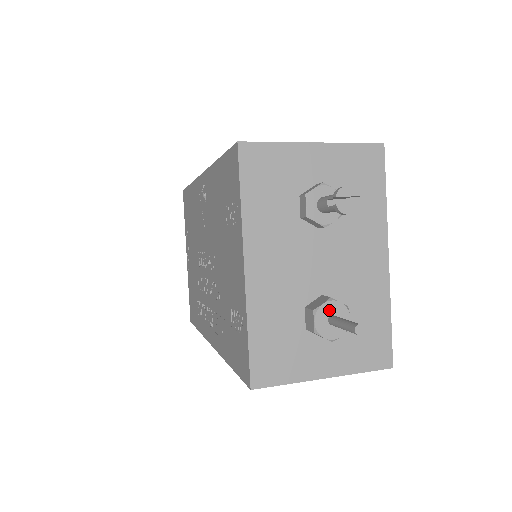
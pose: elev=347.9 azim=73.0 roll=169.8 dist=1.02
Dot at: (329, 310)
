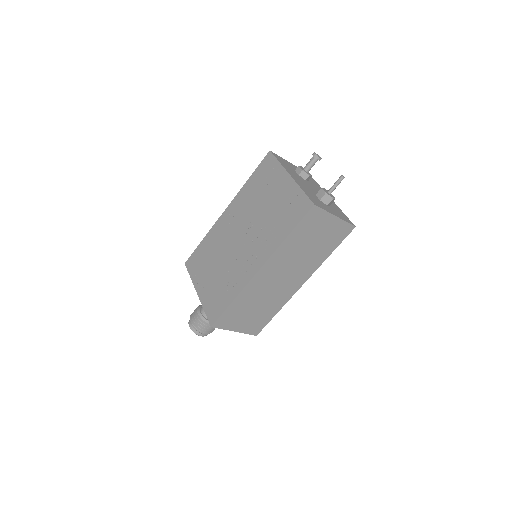
Dot at: (326, 190)
